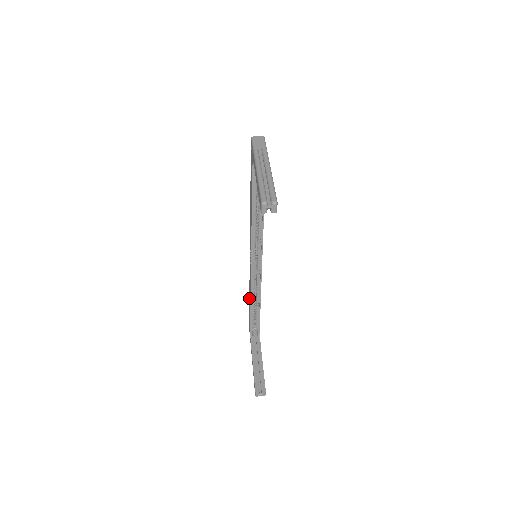
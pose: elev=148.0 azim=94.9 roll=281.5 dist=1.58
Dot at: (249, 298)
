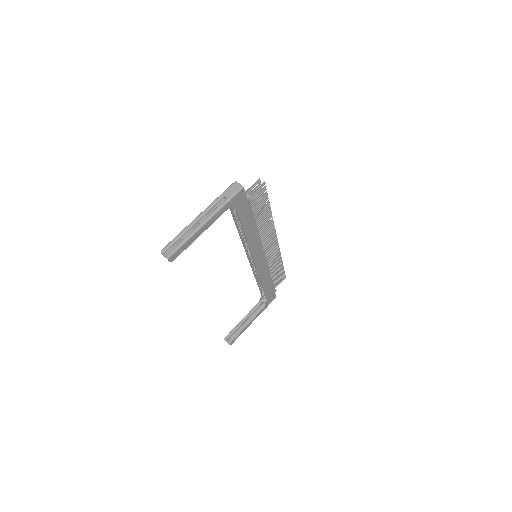
Dot at: occluded
